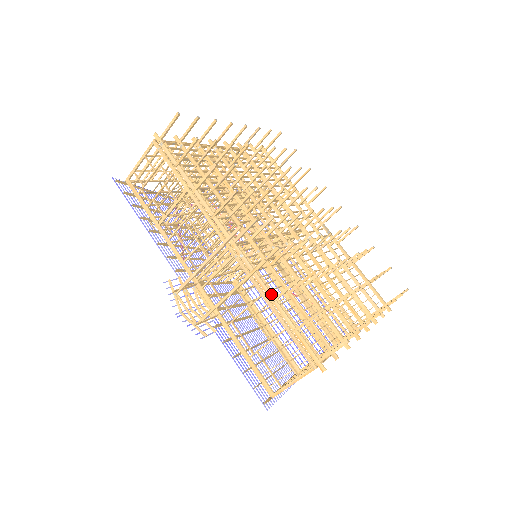
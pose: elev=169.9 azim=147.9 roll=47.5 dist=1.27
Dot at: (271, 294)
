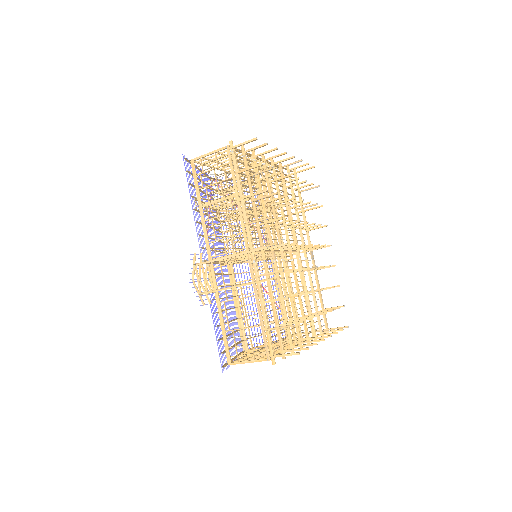
Dot at: (262, 298)
